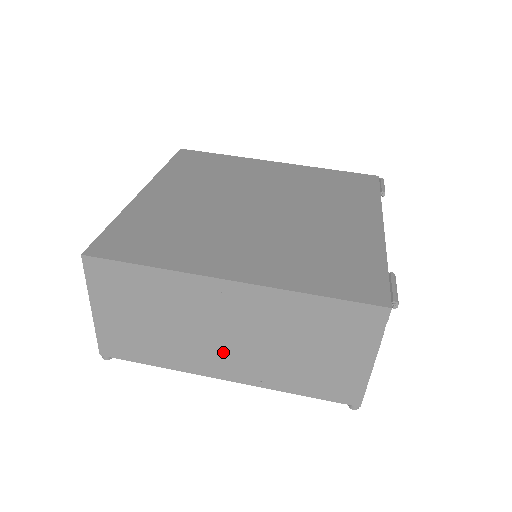
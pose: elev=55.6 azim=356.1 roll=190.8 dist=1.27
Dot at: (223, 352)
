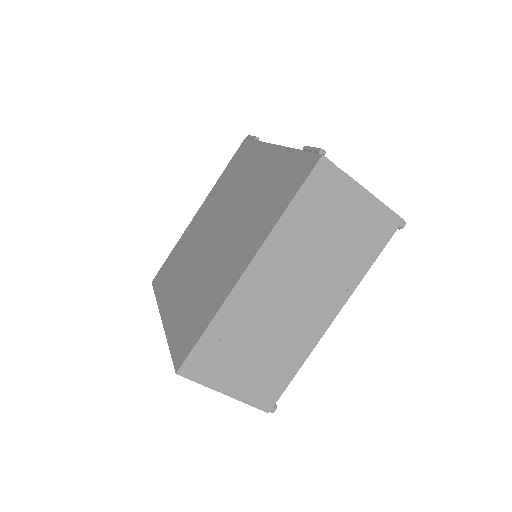
Dot at: (308, 307)
